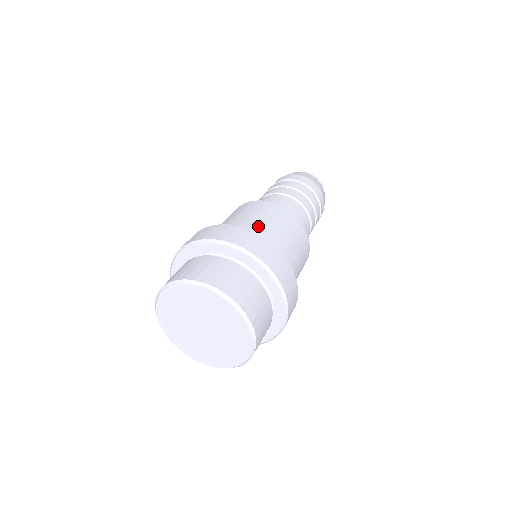
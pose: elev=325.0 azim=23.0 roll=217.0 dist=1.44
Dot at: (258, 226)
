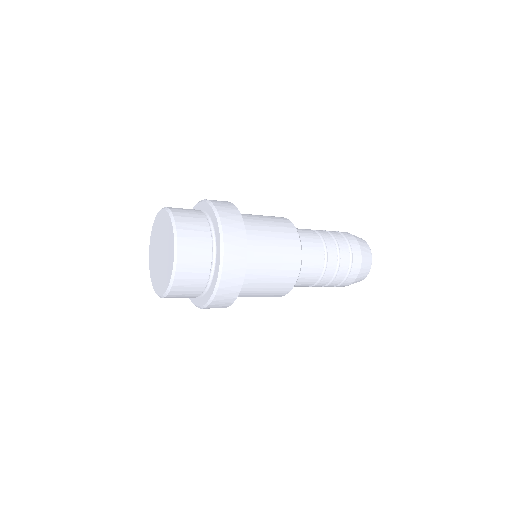
Dot at: (254, 217)
